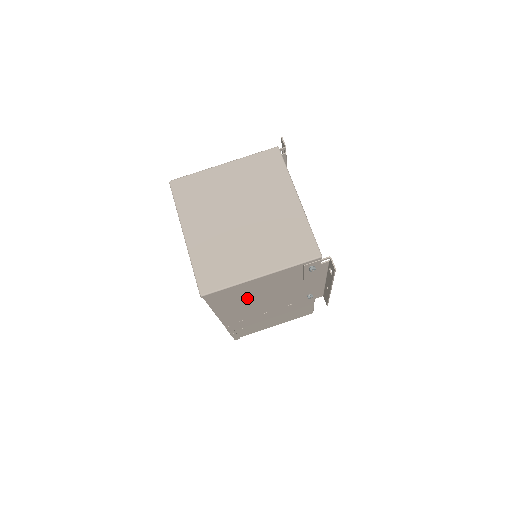
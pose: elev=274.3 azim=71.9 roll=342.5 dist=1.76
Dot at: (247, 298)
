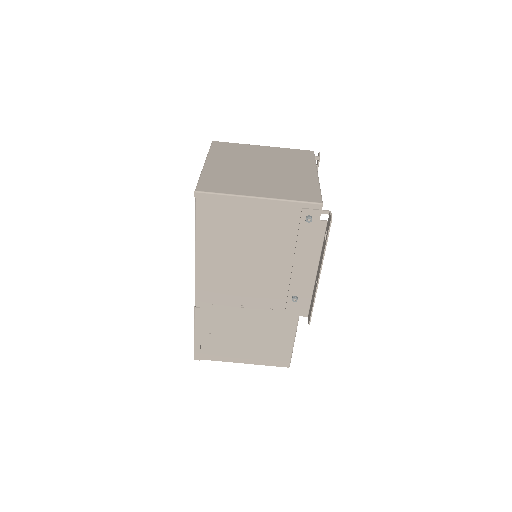
Dot at: (234, 244)
